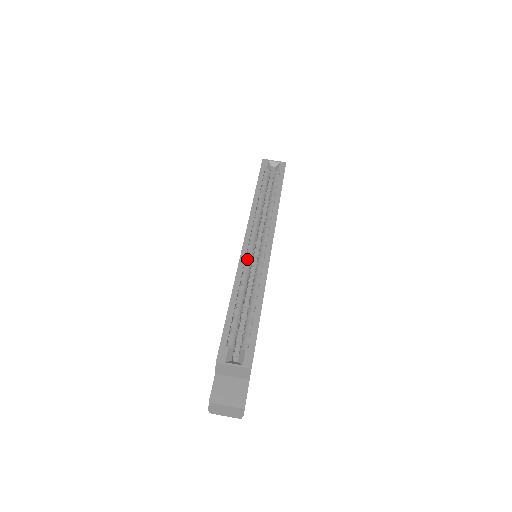
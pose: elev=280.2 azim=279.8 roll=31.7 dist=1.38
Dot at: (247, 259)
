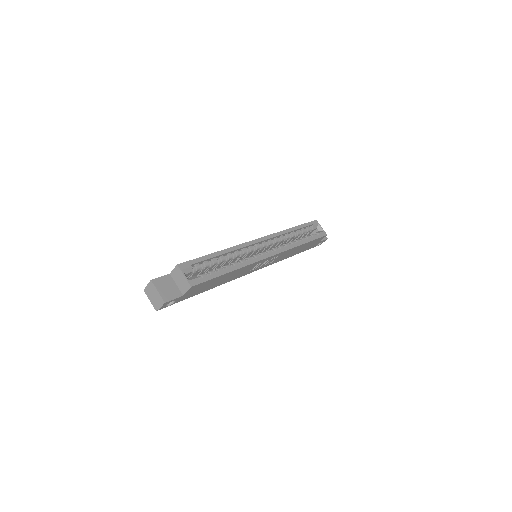
Dot at: (250, 247)
